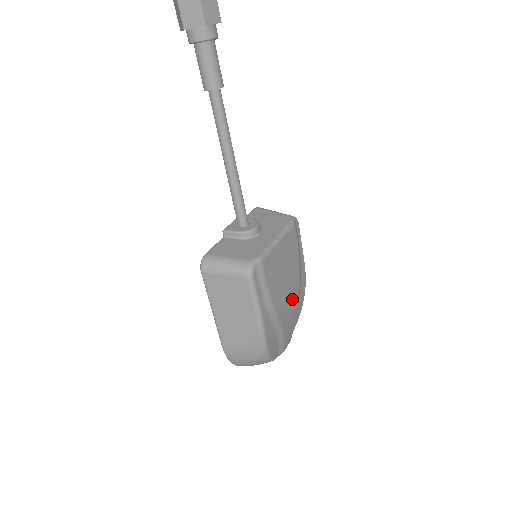
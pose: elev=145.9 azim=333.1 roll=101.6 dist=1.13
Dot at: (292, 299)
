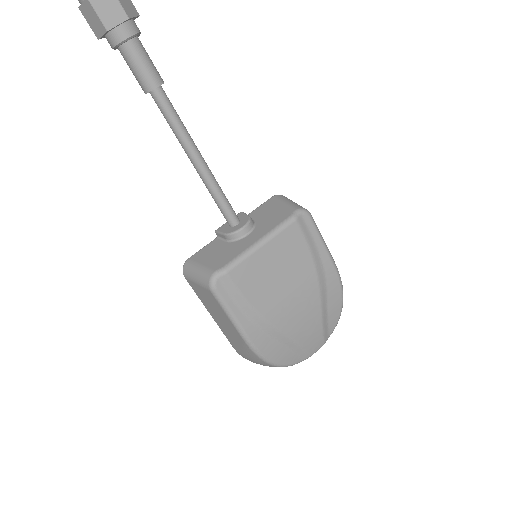
Dot at: (304, 304)
